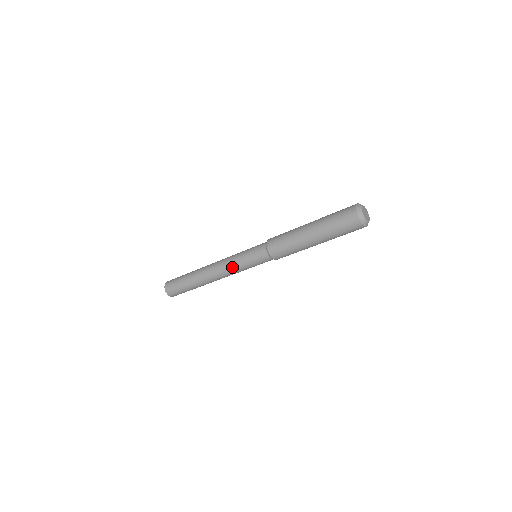
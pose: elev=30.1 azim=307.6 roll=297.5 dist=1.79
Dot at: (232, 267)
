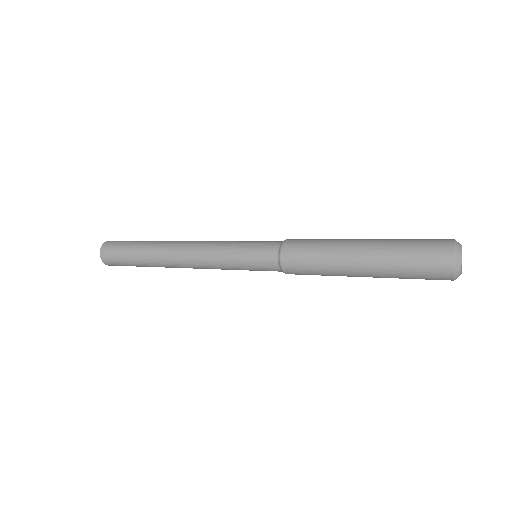
Dot at: (216, 265)
